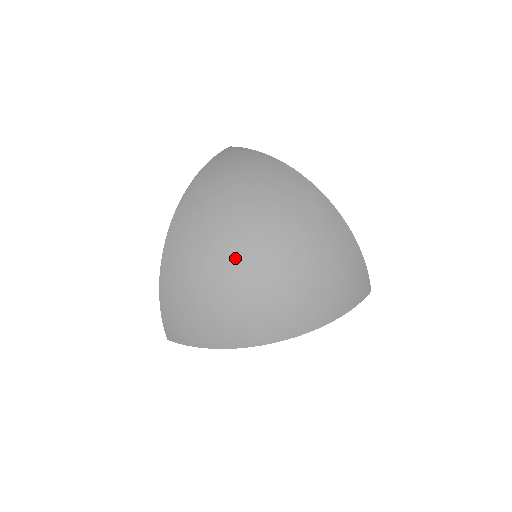
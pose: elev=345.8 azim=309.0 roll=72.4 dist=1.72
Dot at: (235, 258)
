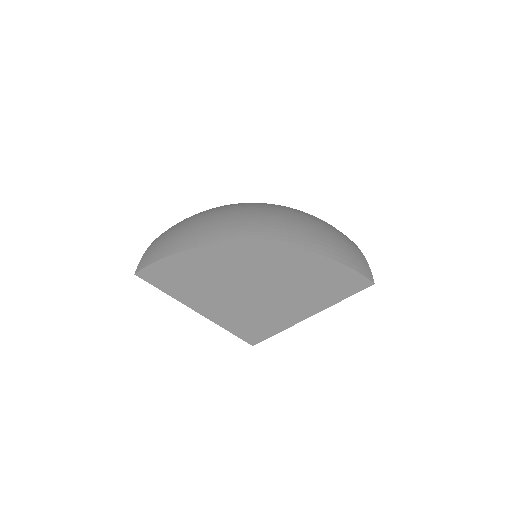
Dot at: (238, 204)
